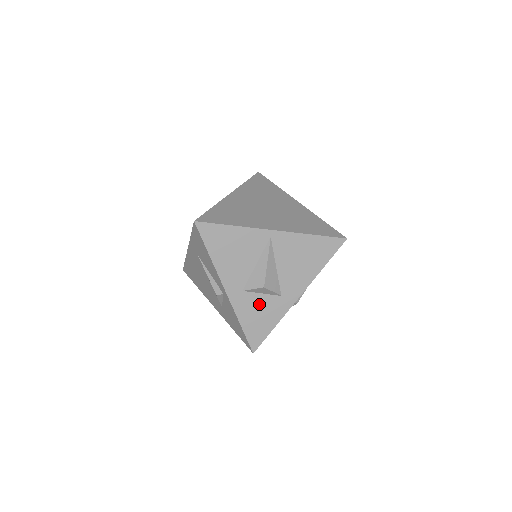
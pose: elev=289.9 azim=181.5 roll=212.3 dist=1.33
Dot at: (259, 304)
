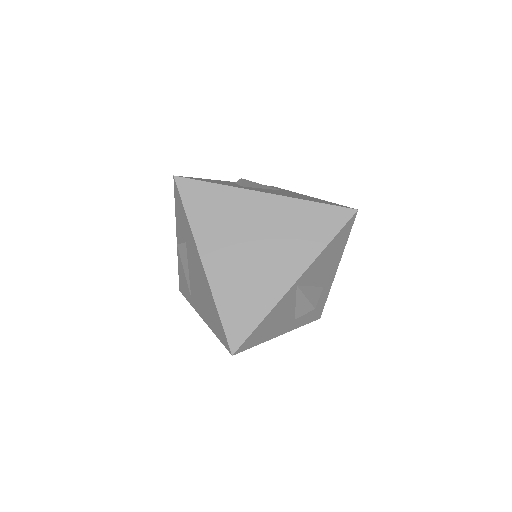
Dot at: occluded
